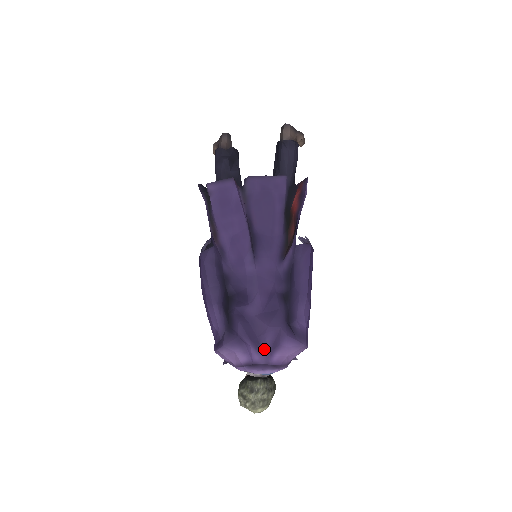
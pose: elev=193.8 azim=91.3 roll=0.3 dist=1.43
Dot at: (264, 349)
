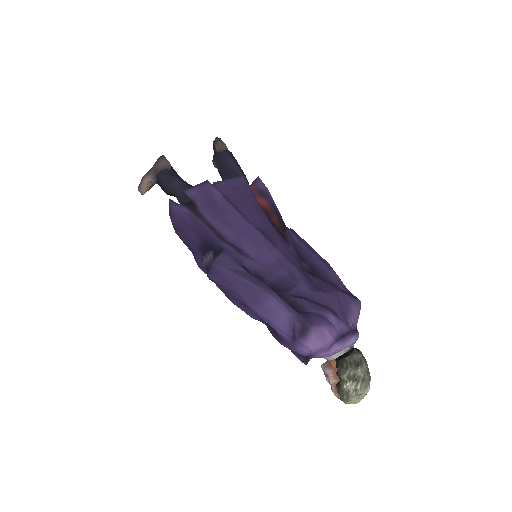
Dot at: (341, 315)
